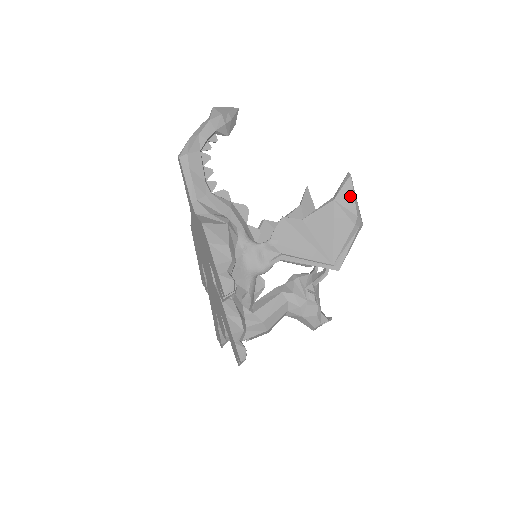
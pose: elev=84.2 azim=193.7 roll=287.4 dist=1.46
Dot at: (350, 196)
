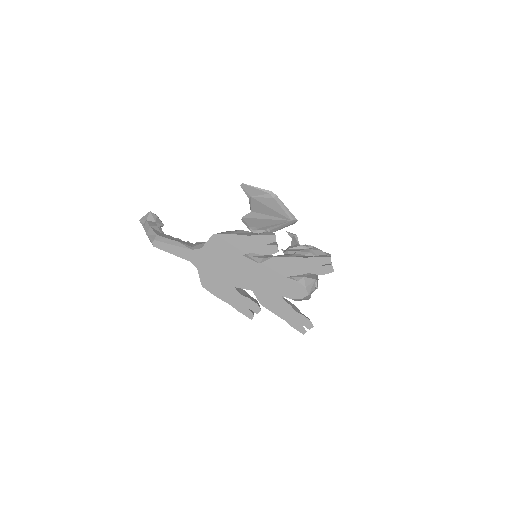
Dot at: (255, 190)
